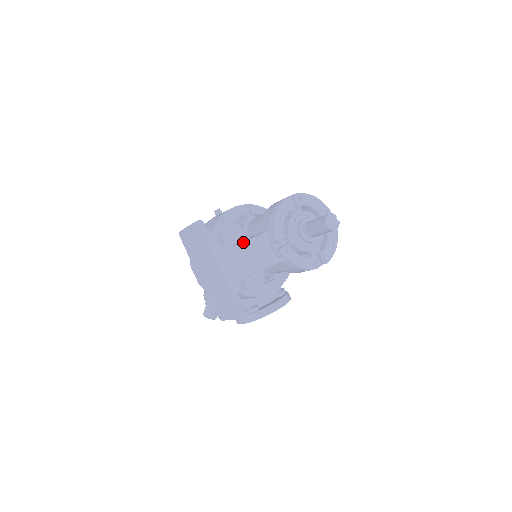
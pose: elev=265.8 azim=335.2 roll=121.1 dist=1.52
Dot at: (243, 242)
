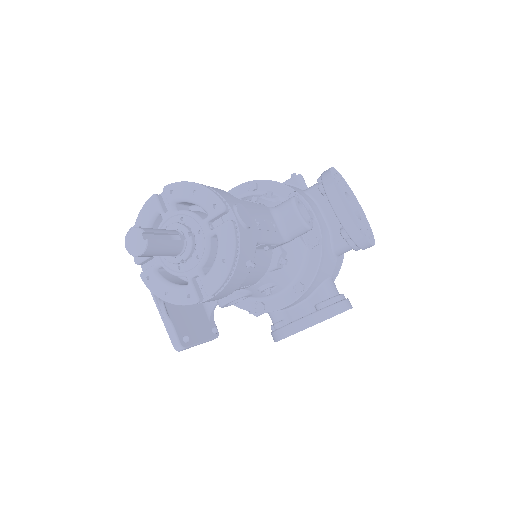
Dot at: occluded
